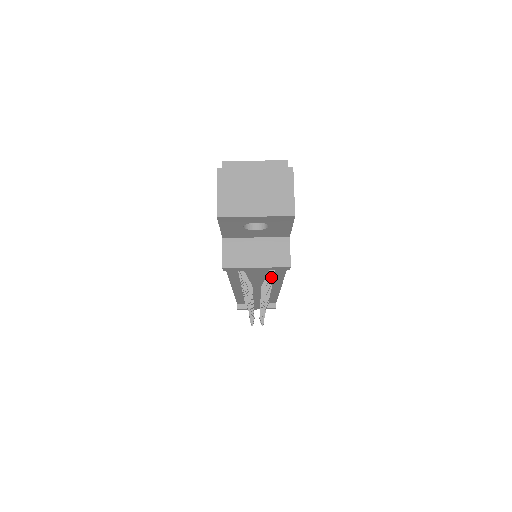
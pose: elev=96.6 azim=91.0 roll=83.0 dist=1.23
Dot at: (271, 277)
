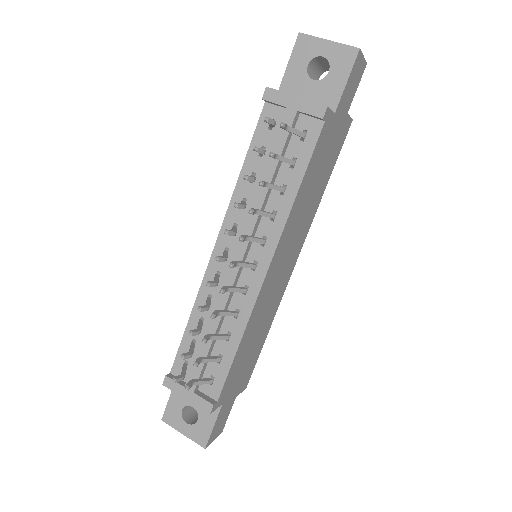
Dot at: (290, 159)
